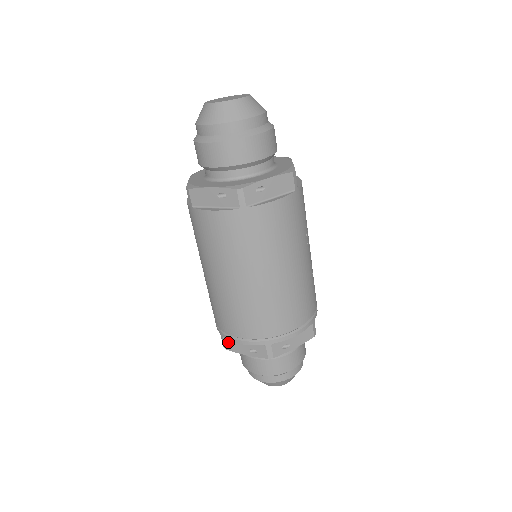
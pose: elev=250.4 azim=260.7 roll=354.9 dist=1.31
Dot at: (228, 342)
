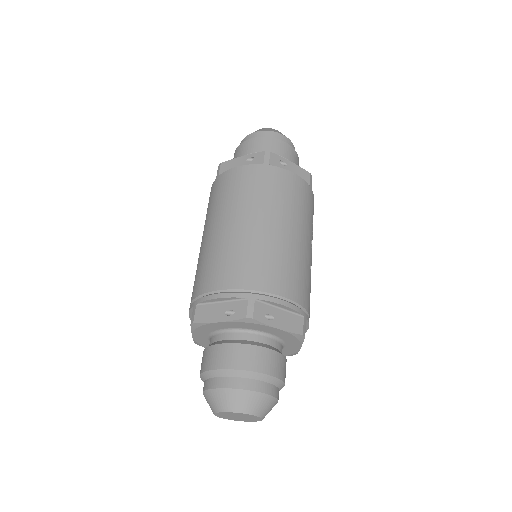
Dot at: (200, 310)
